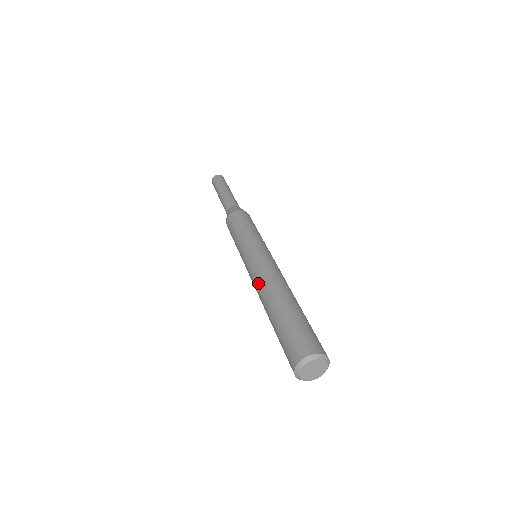
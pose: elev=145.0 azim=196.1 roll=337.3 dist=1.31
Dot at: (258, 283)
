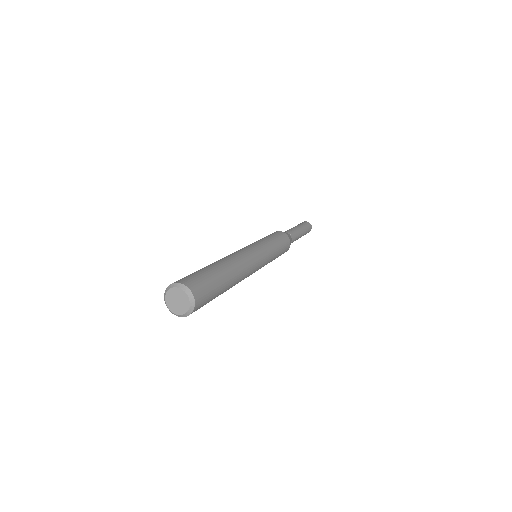
Dot at: occluded
